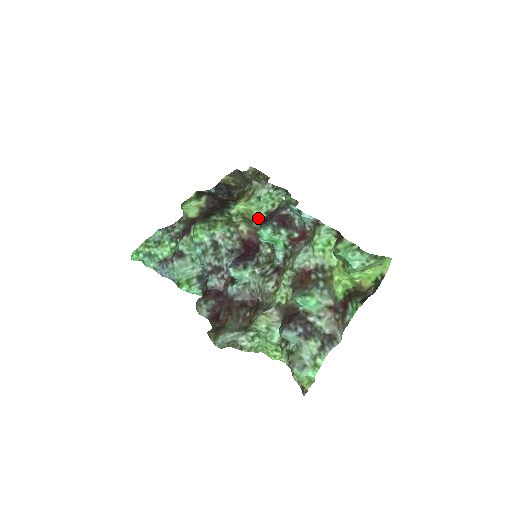
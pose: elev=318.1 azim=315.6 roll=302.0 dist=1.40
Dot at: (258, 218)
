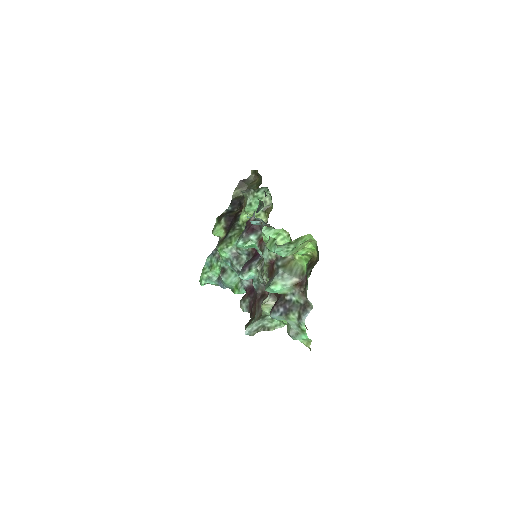
Dot at: occluded
